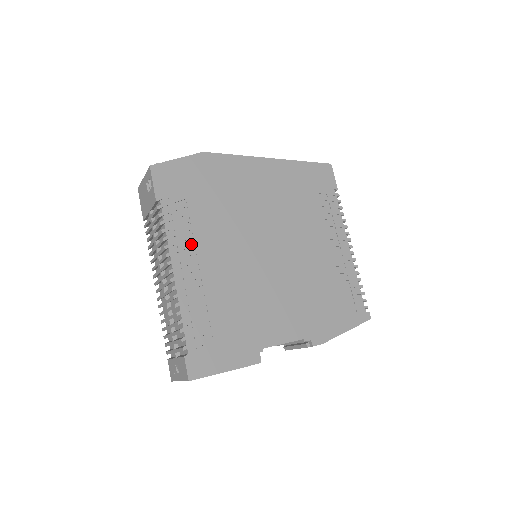
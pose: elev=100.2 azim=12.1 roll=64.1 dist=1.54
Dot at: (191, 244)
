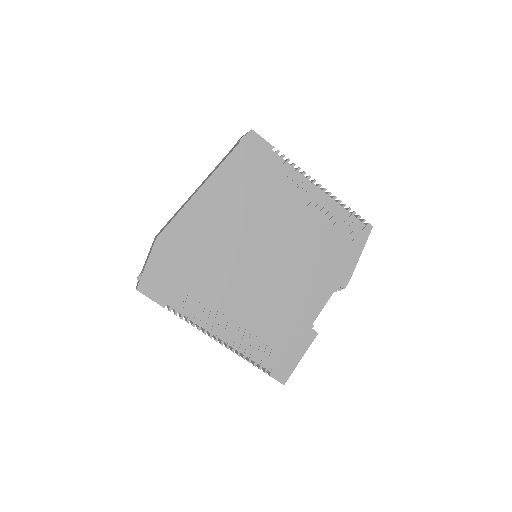
Dot at: (212, 310)
